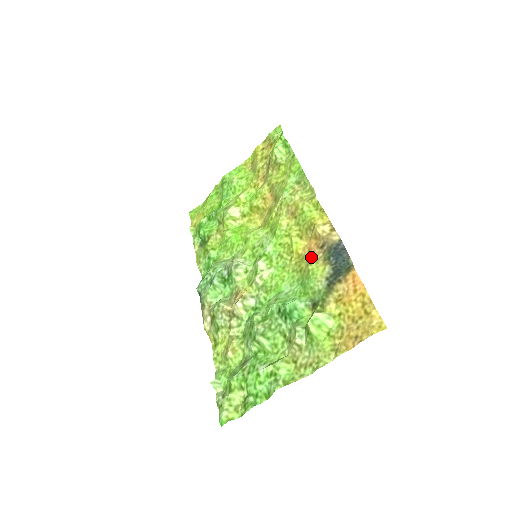
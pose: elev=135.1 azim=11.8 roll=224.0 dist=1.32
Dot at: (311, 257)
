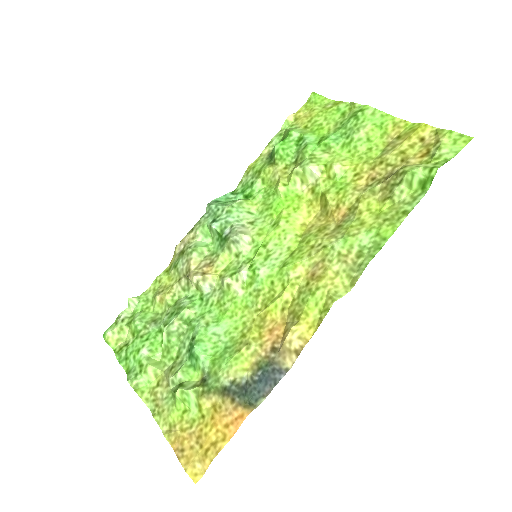
Dot at: (260, 340)
